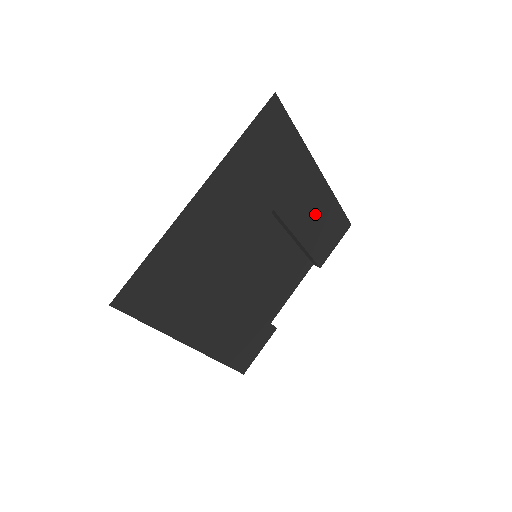
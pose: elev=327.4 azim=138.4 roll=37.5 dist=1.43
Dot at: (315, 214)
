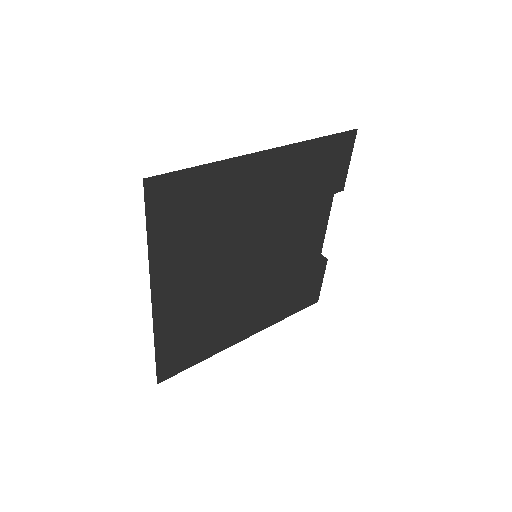
Dot at: (296, 175)
